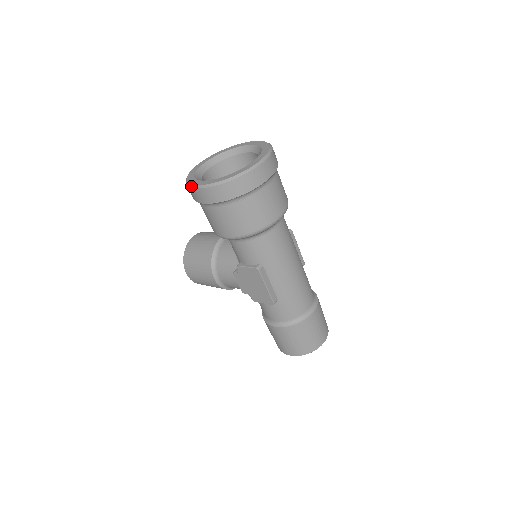
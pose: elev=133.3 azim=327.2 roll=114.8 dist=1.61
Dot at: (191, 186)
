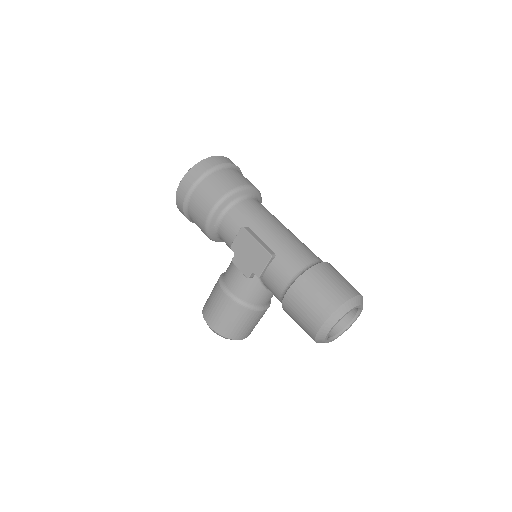
Dot at: (176, 194)
